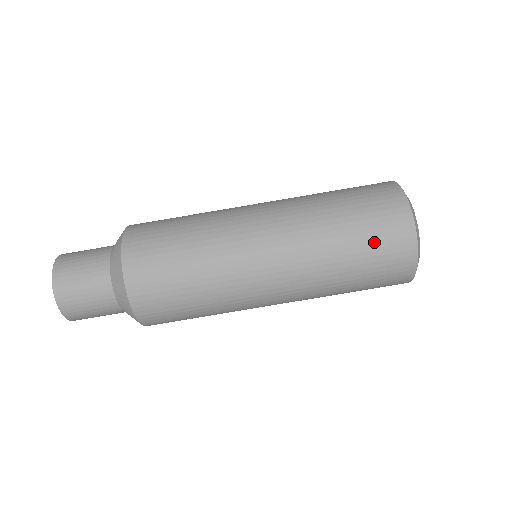
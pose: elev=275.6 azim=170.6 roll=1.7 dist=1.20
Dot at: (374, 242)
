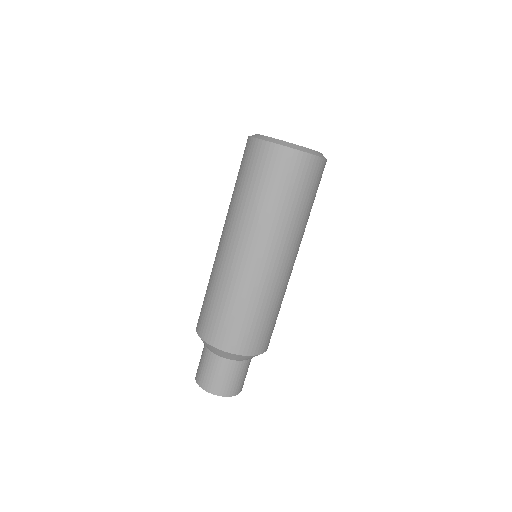
Dot at: (279, 180)
